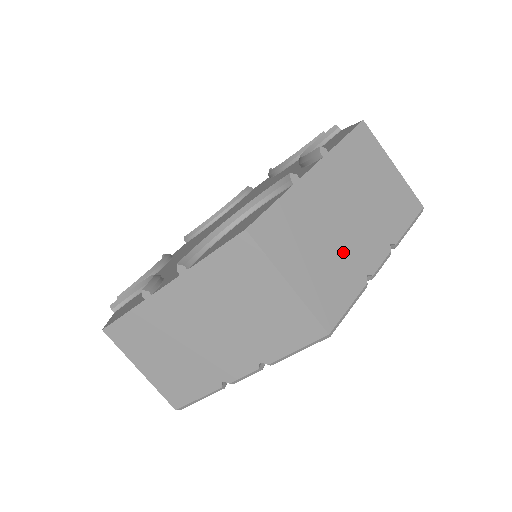
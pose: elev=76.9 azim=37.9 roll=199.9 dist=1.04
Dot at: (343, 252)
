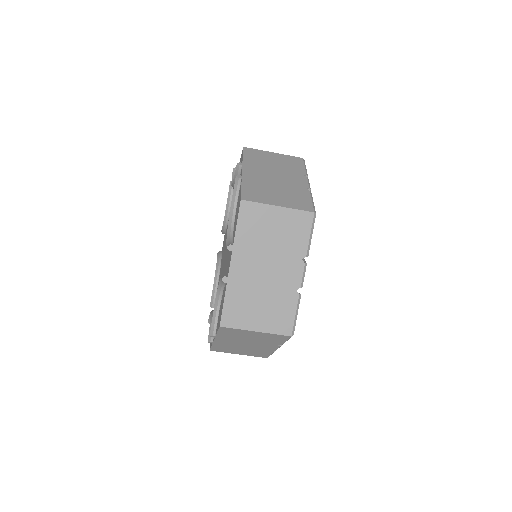
Dot at: (287, 187)
